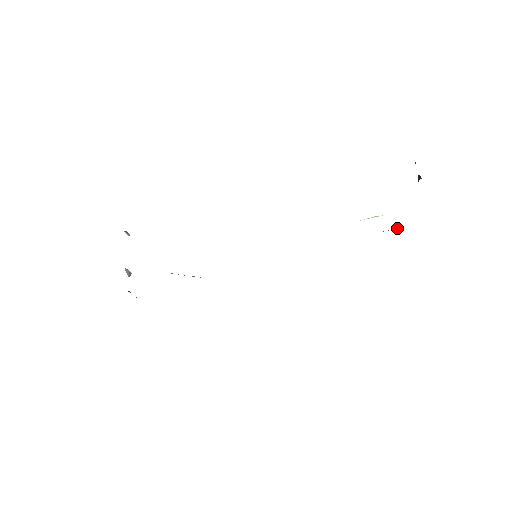
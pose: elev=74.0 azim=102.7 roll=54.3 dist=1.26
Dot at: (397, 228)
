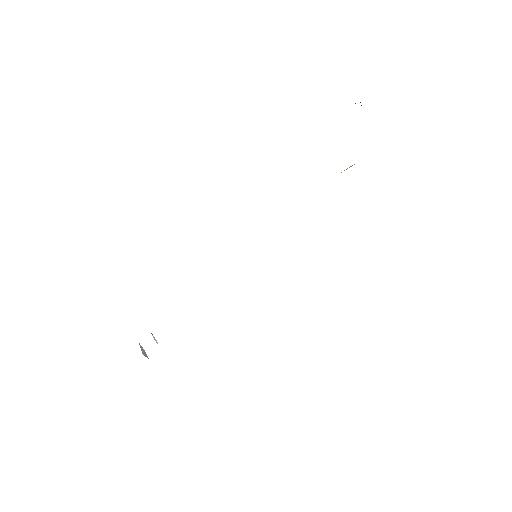
Dot at: occluded
